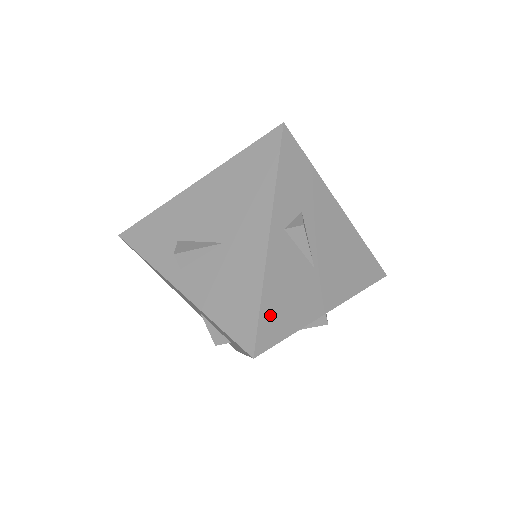
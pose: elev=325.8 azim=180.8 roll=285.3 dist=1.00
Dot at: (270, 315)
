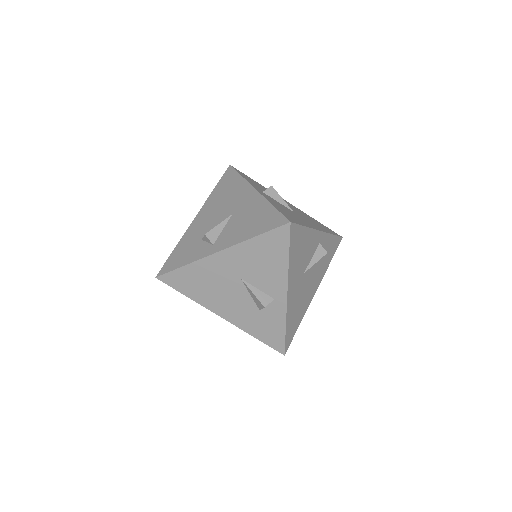
Dot at: (284, 213)
